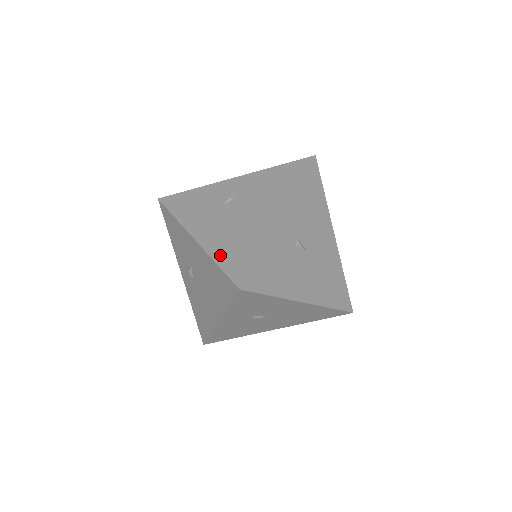
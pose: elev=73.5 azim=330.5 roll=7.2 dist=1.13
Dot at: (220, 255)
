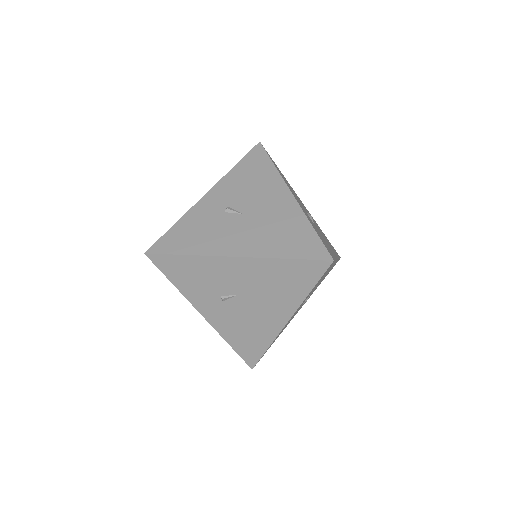
Dot at: occluded
